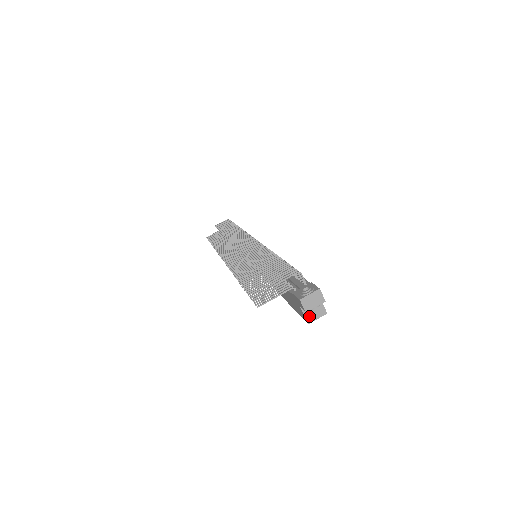
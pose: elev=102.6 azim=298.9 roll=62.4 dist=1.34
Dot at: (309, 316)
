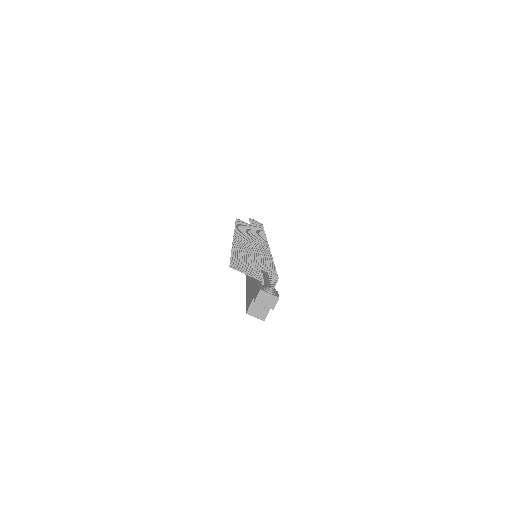
Dot at: (252, 309)
